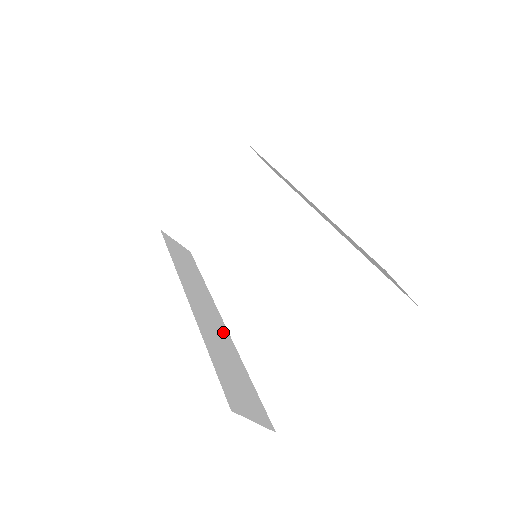
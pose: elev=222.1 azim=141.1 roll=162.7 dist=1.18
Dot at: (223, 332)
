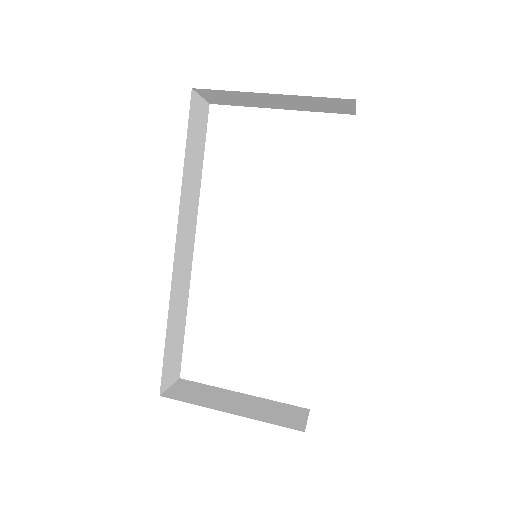
Dot at: (187, 273)
